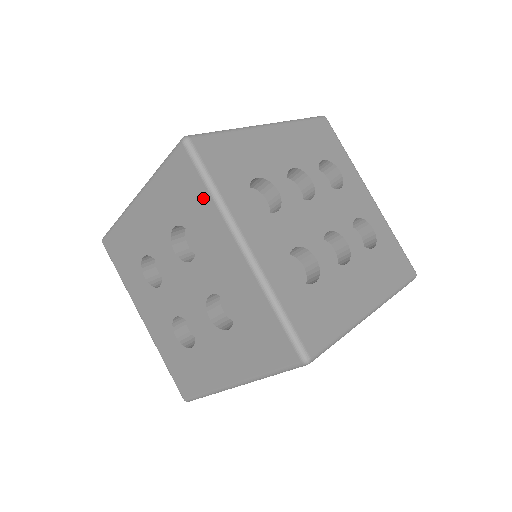
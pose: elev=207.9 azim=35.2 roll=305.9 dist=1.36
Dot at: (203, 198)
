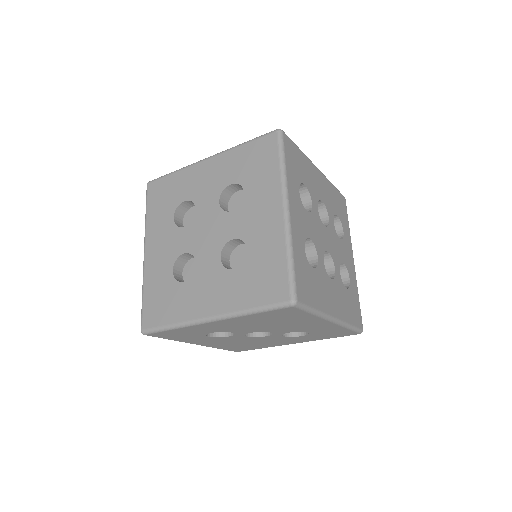
Dot at: (272, 169)
